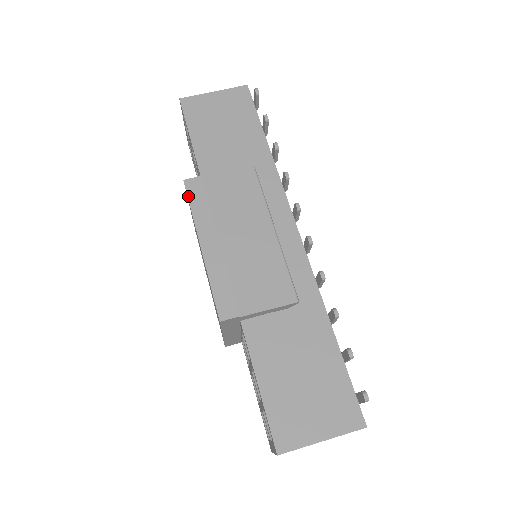
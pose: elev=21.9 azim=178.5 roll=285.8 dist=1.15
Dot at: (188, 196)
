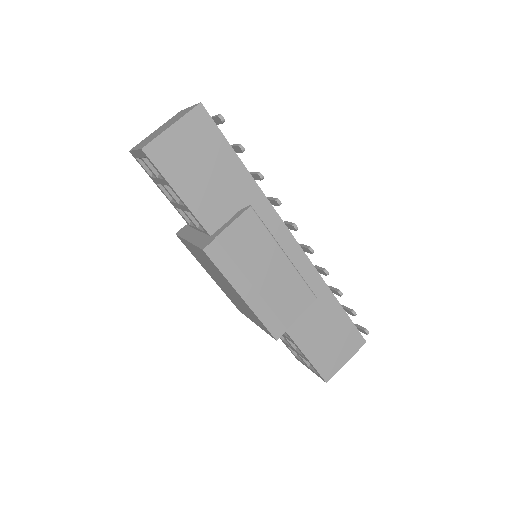
Dot at: (214, 262)
